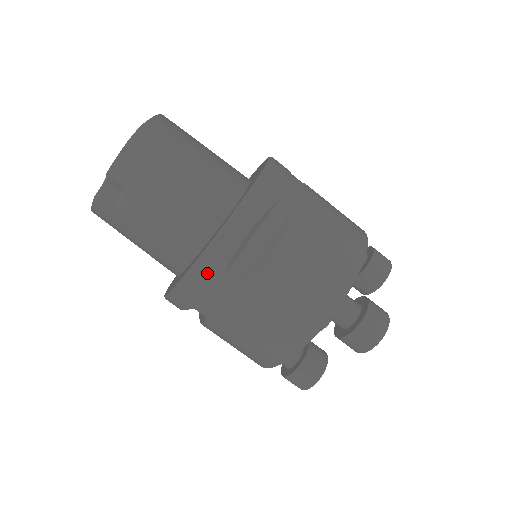
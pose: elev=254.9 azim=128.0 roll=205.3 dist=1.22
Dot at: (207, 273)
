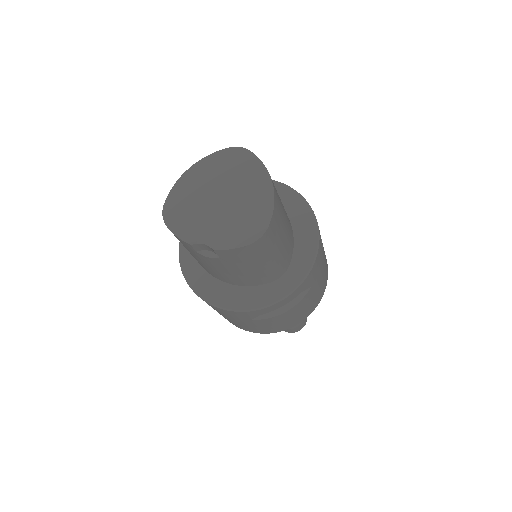
Dot at: (241, 314)
